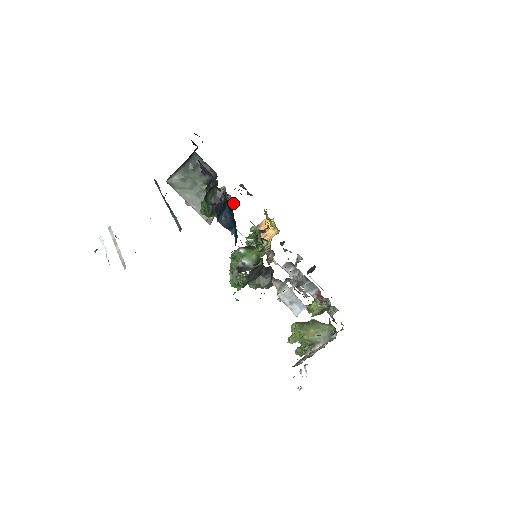
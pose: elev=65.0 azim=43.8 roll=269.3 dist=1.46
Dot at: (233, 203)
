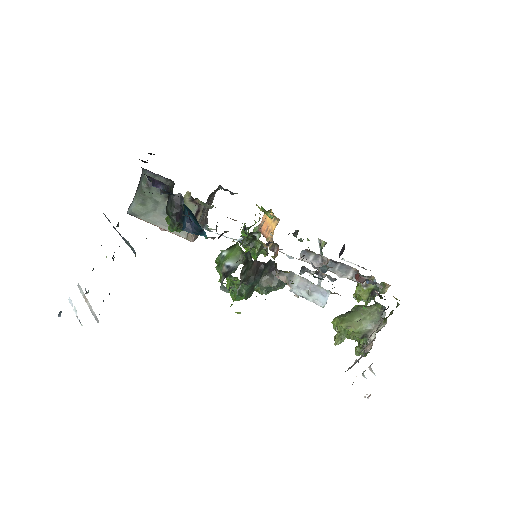
Dot at: (205, 206)
